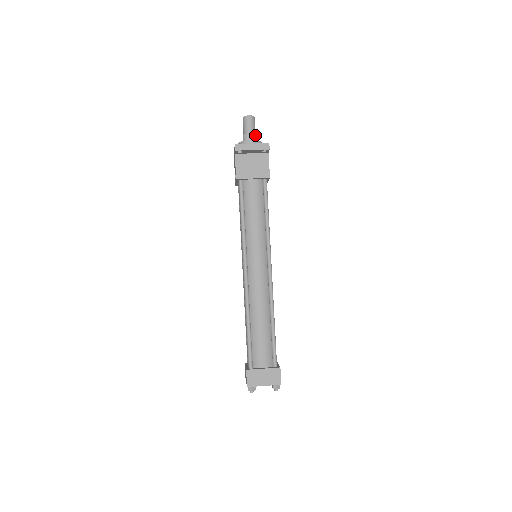
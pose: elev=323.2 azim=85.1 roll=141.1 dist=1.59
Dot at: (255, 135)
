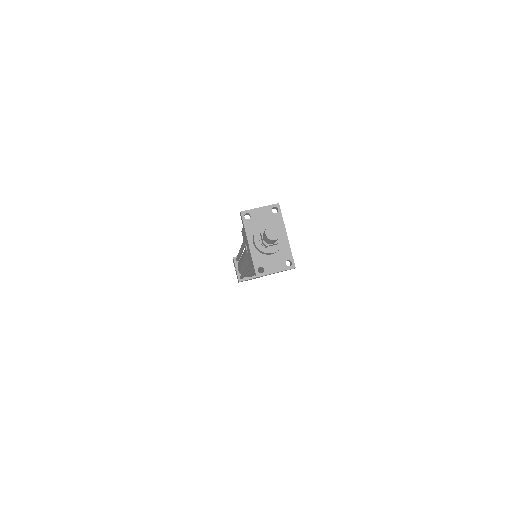
Dot at: (278, 242)
